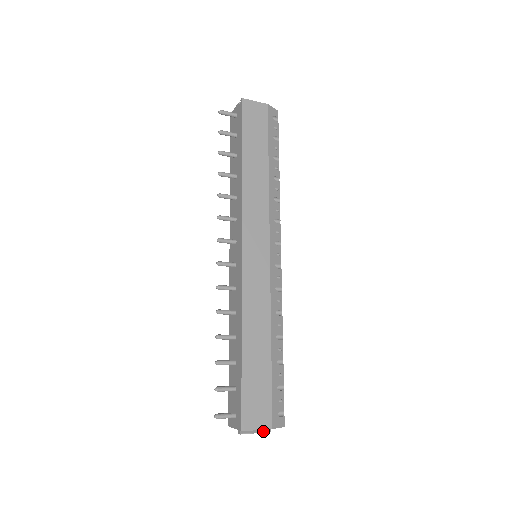
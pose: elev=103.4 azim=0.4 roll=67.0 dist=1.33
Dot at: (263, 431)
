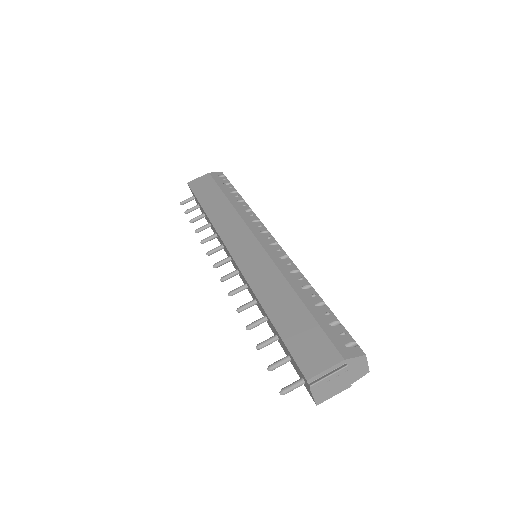
Dot at: (337, 370)
